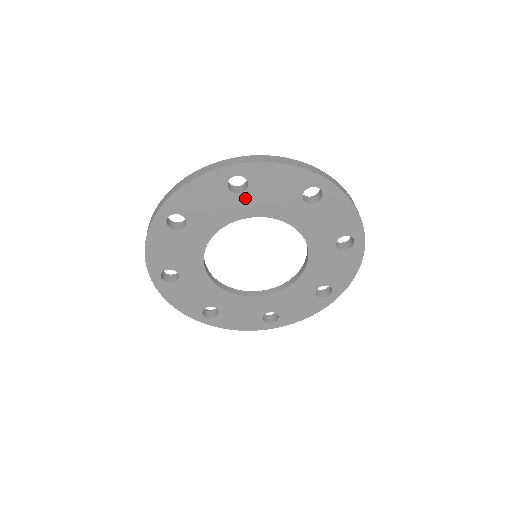
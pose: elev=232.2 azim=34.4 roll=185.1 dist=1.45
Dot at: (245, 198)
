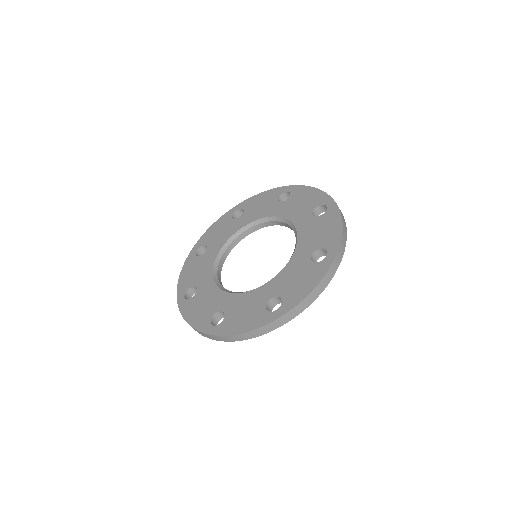
Dot at: occluded
